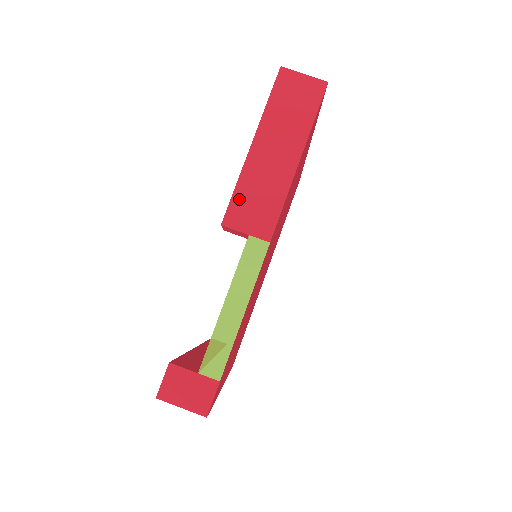
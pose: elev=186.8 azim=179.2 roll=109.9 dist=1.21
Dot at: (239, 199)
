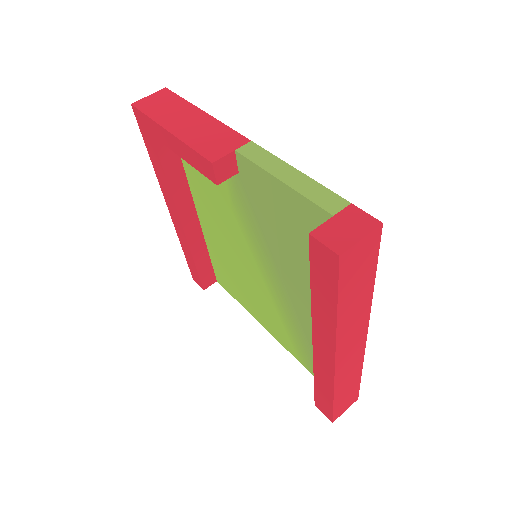
Dot at: (201, 148)
